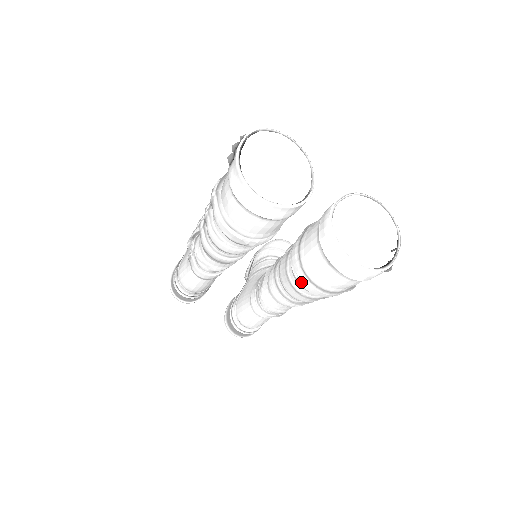
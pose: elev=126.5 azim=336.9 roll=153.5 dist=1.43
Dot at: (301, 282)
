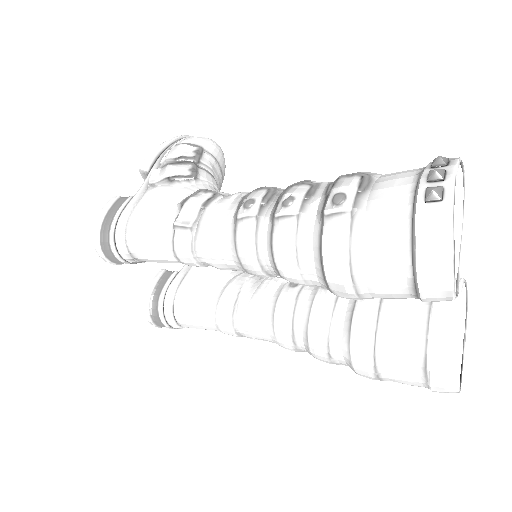
Dot at: (357, 357)
